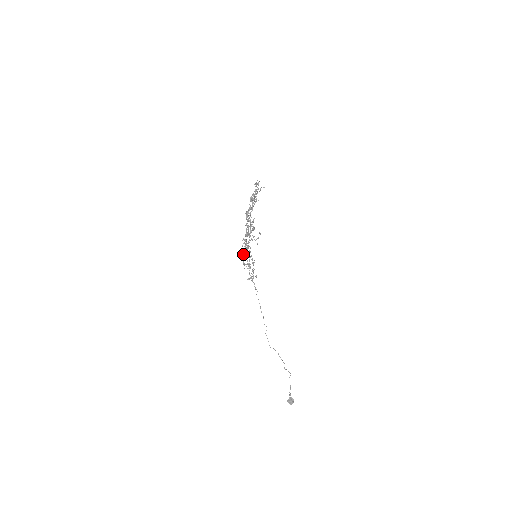
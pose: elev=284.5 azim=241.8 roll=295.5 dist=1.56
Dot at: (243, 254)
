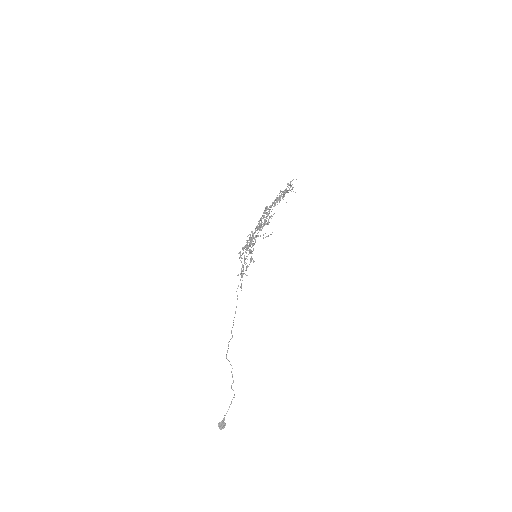
Dot at: (244, 247)
